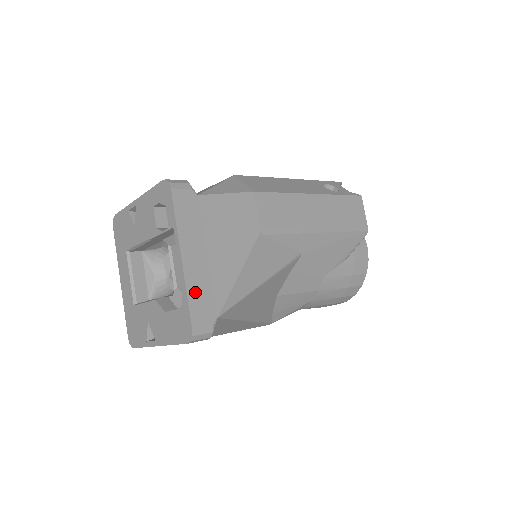
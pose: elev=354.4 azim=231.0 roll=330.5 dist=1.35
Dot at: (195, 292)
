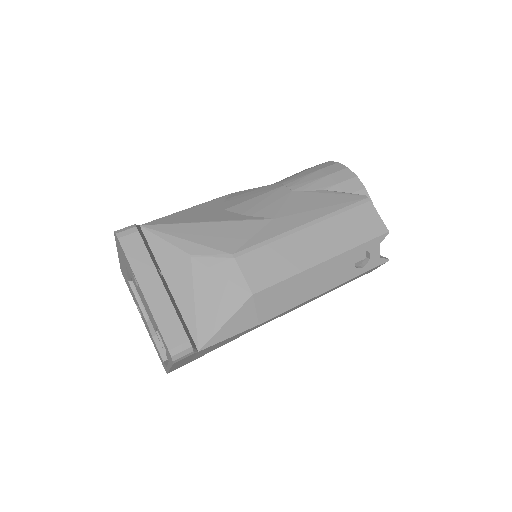
Dot at: (175, 368)
